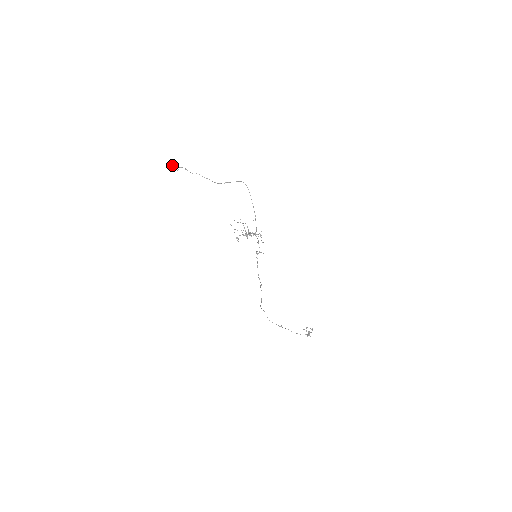
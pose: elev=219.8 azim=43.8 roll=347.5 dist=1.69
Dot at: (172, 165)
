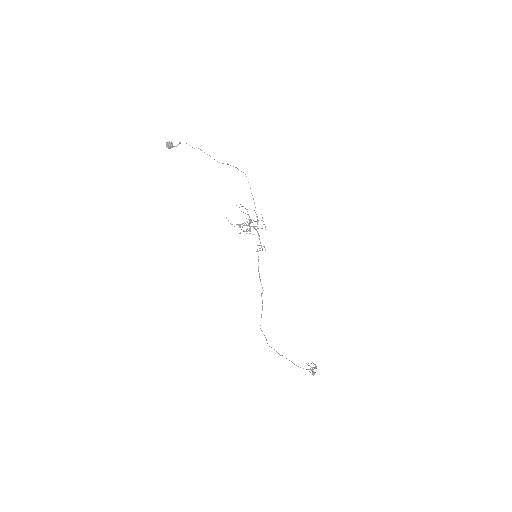
Dot at: (170, 142)
